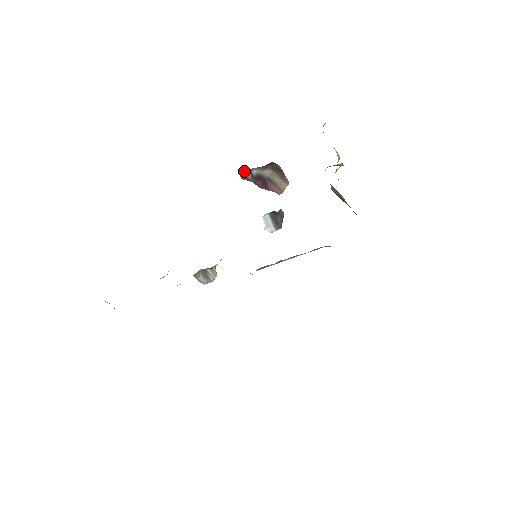
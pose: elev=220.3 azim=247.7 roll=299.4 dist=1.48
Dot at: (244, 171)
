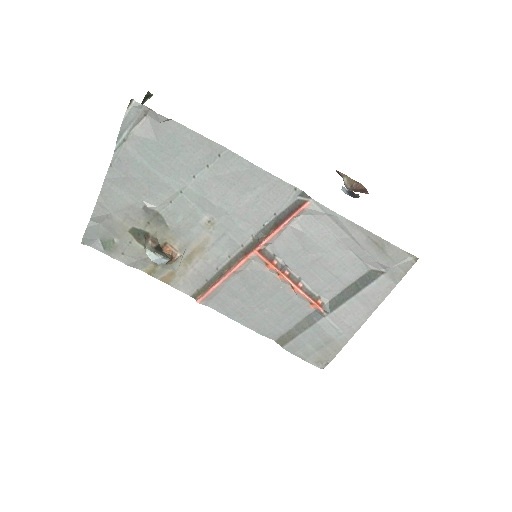
Dot at: (340, 172)
